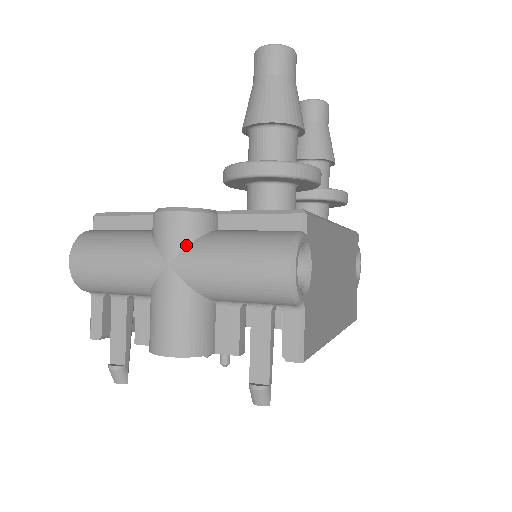
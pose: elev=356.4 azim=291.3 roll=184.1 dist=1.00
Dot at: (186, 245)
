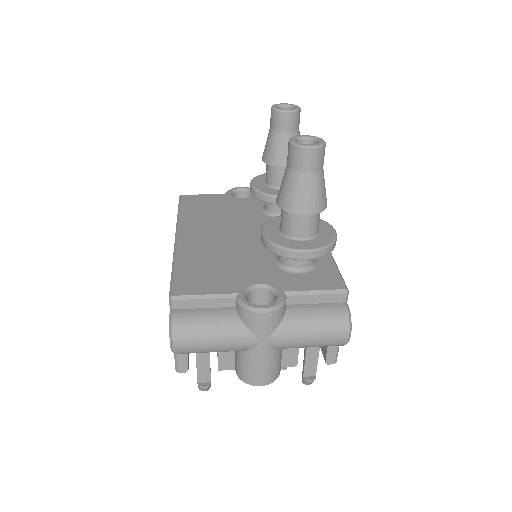
Dot at: (275, 329)
